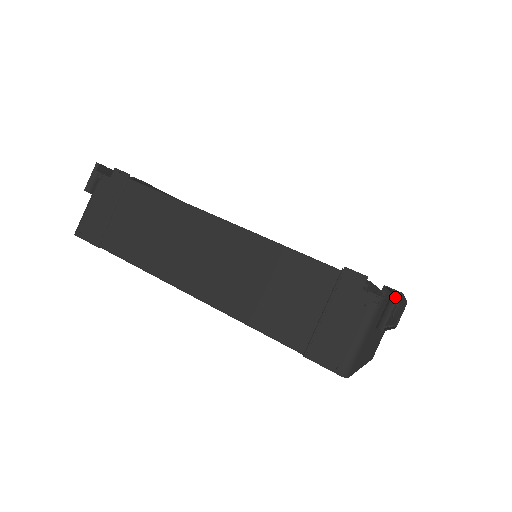
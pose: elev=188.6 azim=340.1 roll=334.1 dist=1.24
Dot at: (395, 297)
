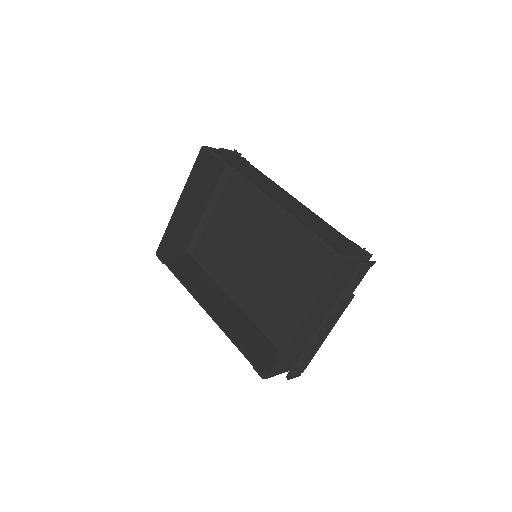
Dot at: (374, 261)
